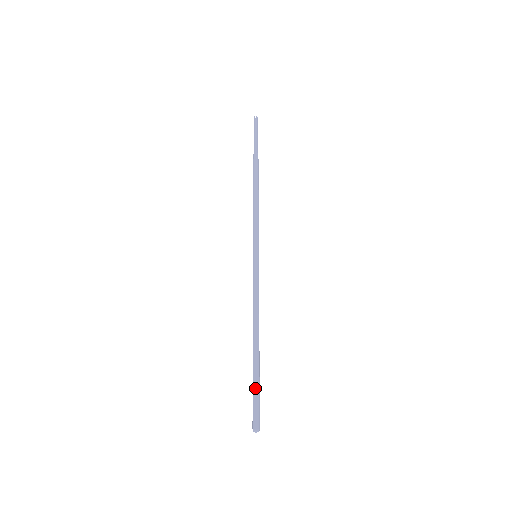
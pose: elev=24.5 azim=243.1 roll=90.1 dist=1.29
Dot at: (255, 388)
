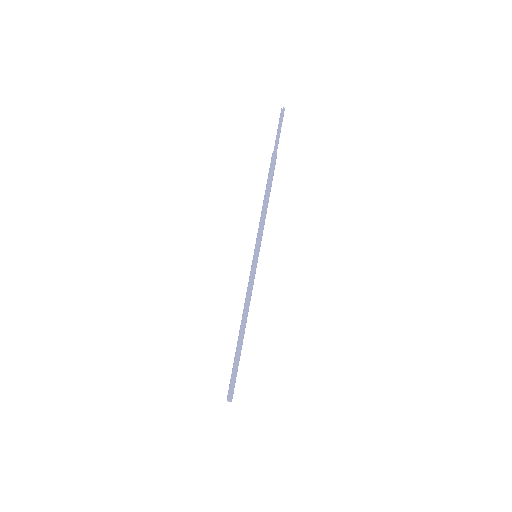
Dot at: (233, 369)
